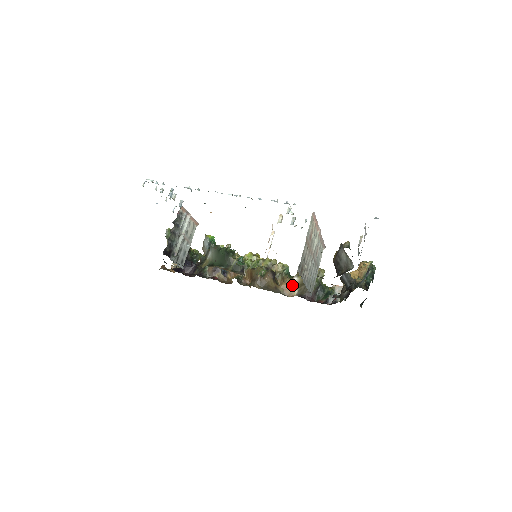
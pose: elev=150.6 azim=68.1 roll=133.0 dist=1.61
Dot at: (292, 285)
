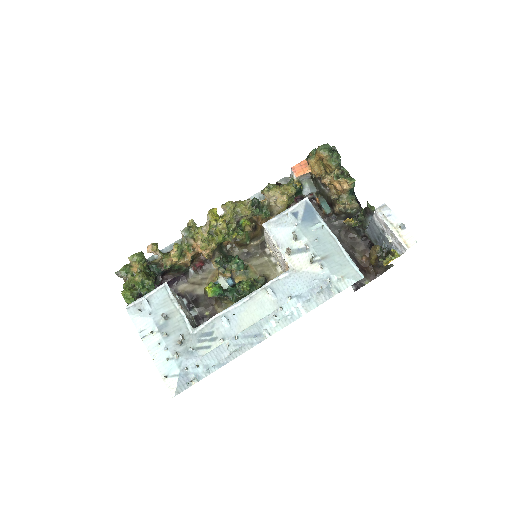
Dot at: occluded
